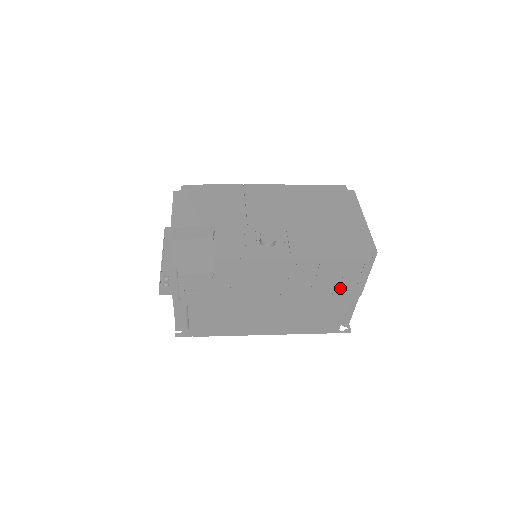
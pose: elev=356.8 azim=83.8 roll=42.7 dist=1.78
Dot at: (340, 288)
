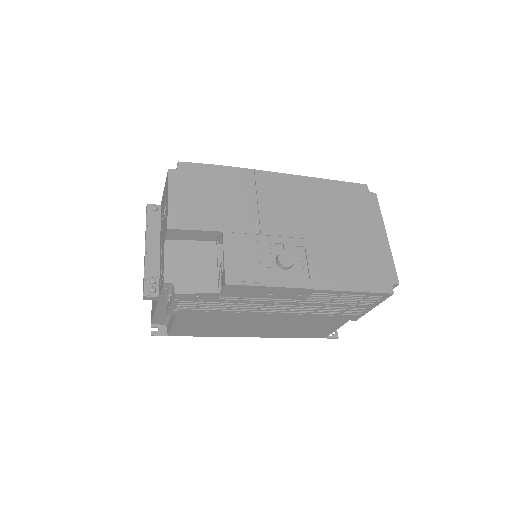
Dot at: (347, 310)
